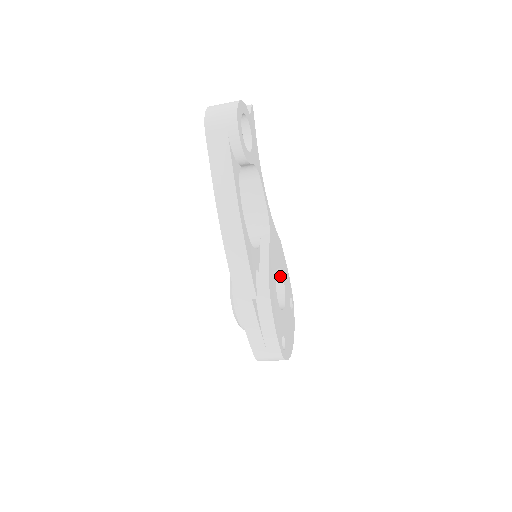
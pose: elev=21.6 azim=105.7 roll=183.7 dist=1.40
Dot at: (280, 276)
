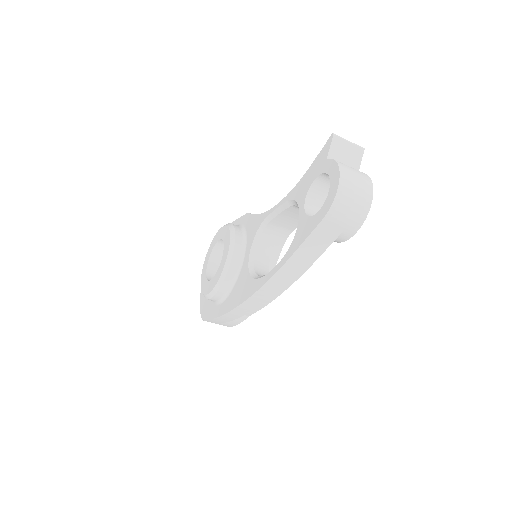
Dot at: occluded
